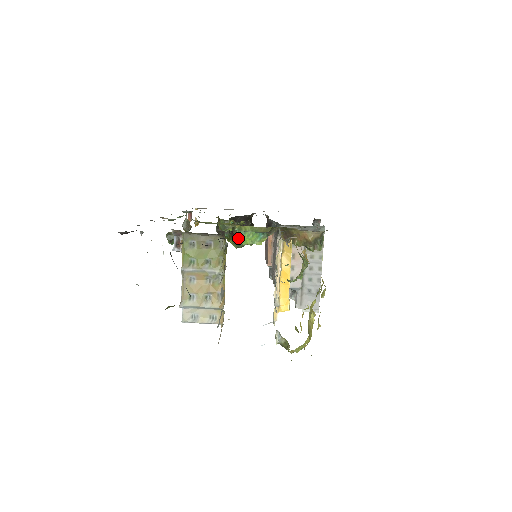
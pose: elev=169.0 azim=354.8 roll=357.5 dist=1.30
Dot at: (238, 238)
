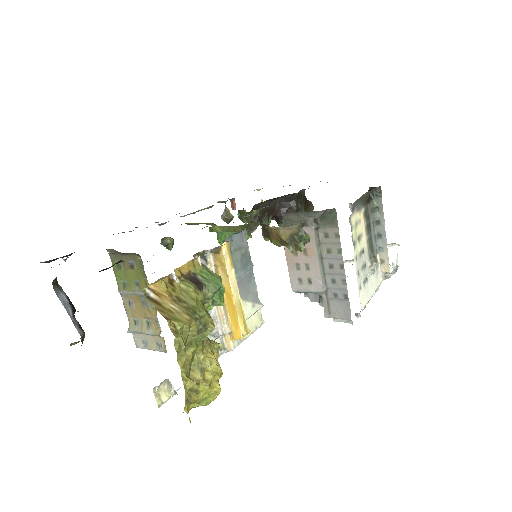
Dot at: (218, 240)
